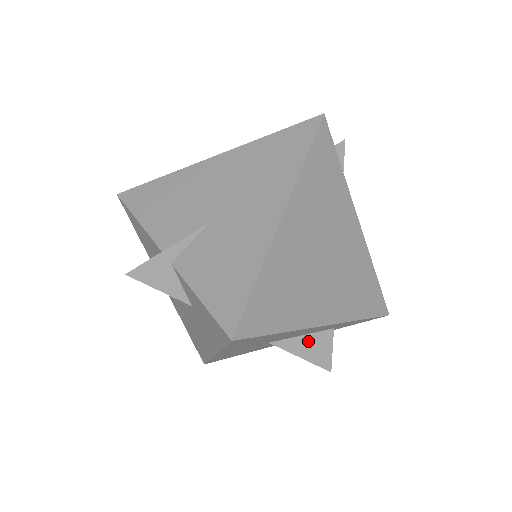
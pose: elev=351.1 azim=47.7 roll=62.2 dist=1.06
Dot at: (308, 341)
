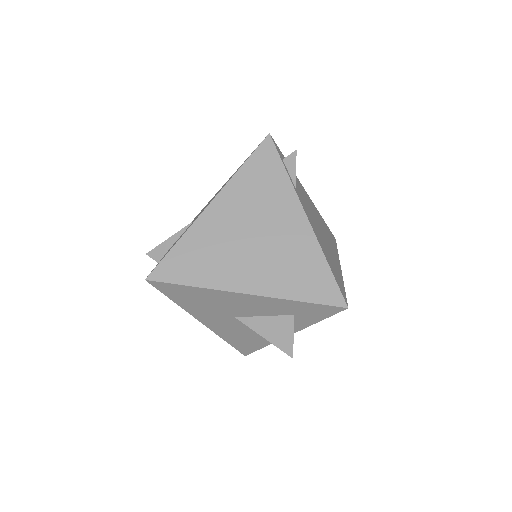
Dot at: (269, 323)
